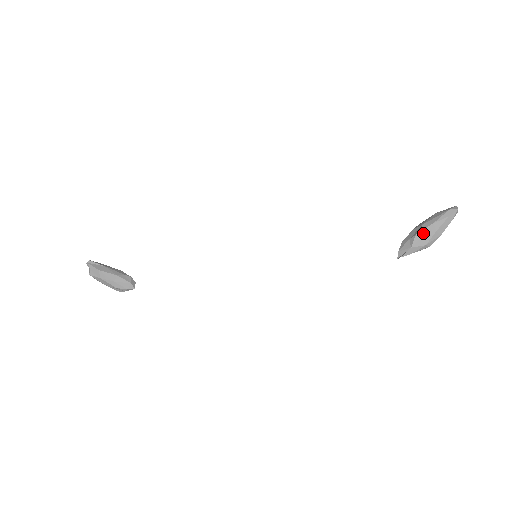
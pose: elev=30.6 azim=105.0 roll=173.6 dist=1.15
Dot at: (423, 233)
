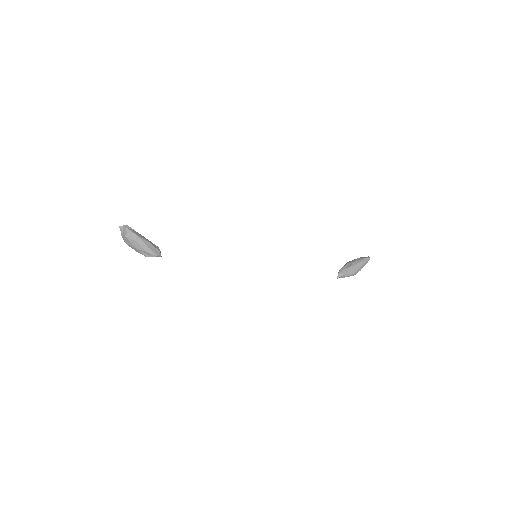
Dot at: (353, 267)
